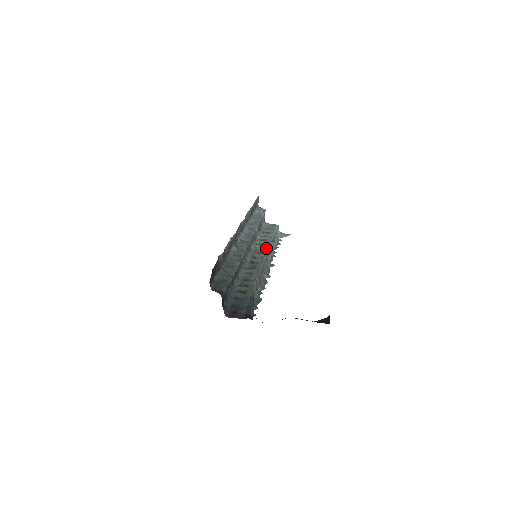
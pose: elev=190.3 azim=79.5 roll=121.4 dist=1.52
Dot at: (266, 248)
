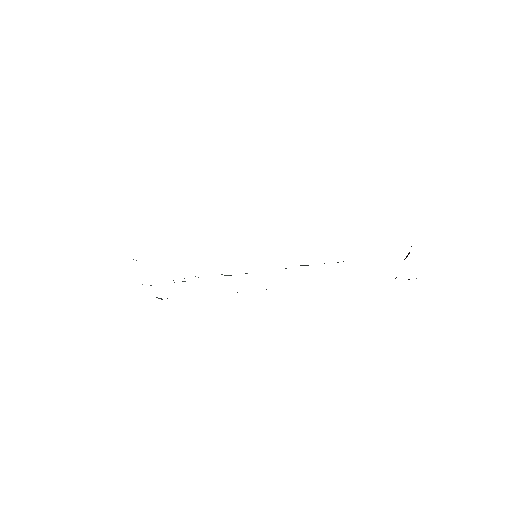
Dot at: occluded
